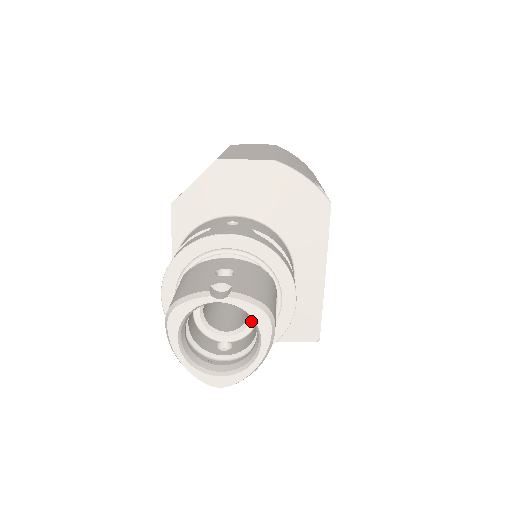
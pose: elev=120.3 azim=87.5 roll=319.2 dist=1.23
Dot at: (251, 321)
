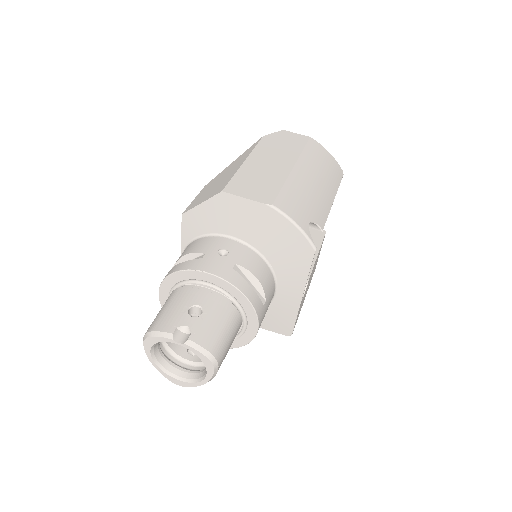
Dot at: occluded
